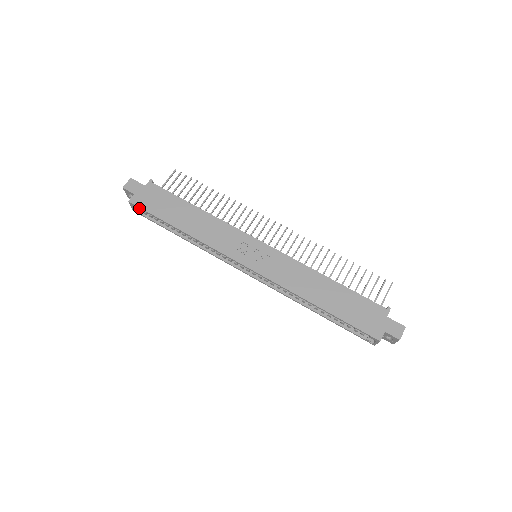
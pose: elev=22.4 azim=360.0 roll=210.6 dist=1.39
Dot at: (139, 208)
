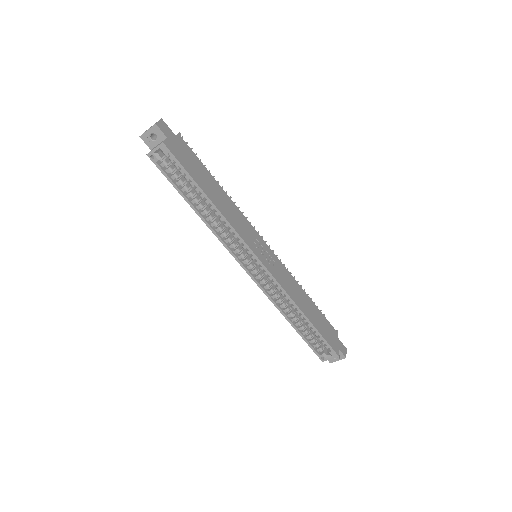
Dot at: (171, 156)
